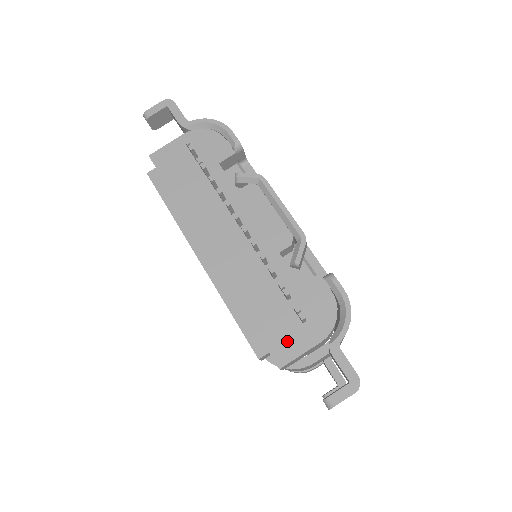
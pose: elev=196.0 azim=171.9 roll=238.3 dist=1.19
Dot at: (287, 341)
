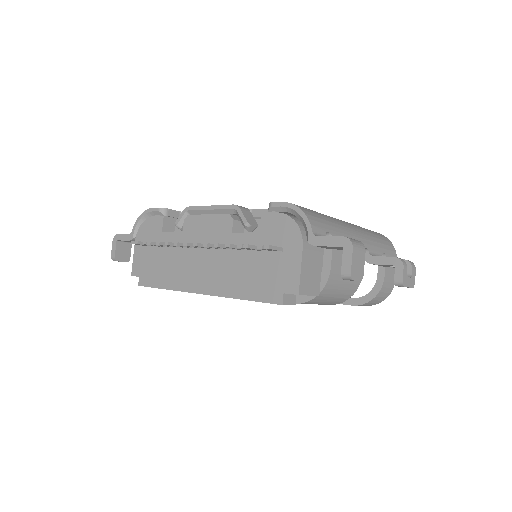
Dot at: (285, 273)
